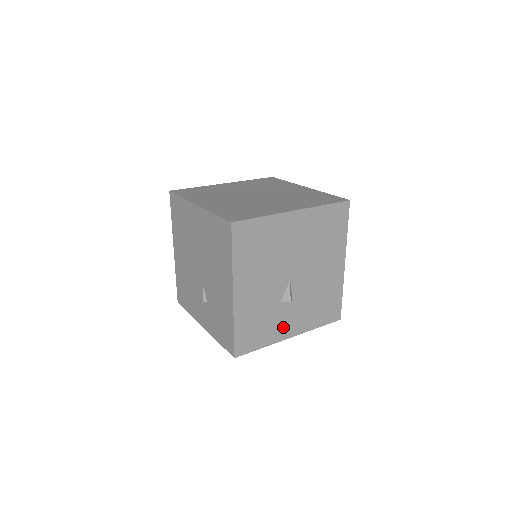
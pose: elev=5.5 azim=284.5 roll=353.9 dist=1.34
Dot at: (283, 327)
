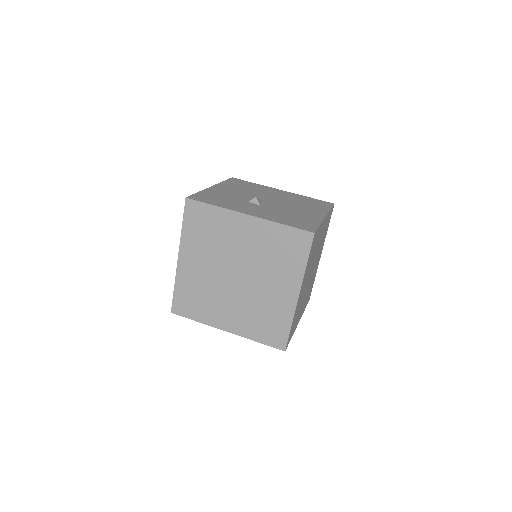
Dot at: (243, 209)
